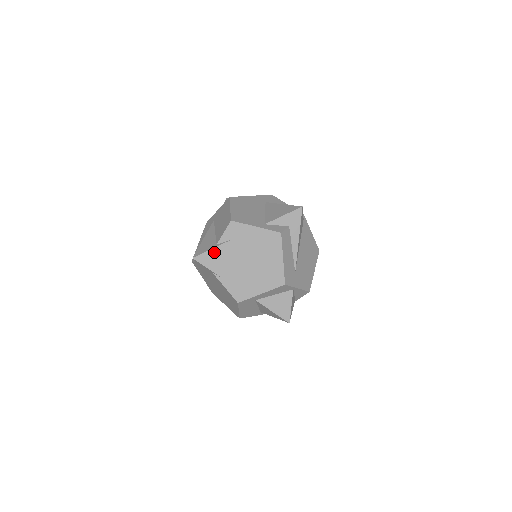
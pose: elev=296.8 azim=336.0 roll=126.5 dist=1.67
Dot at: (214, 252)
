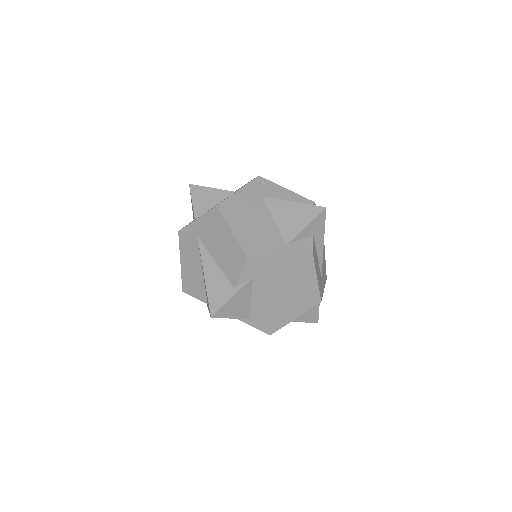
Dot at: (234, 299)
